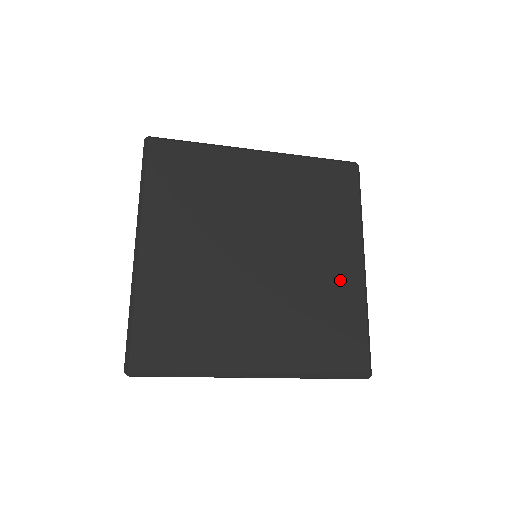
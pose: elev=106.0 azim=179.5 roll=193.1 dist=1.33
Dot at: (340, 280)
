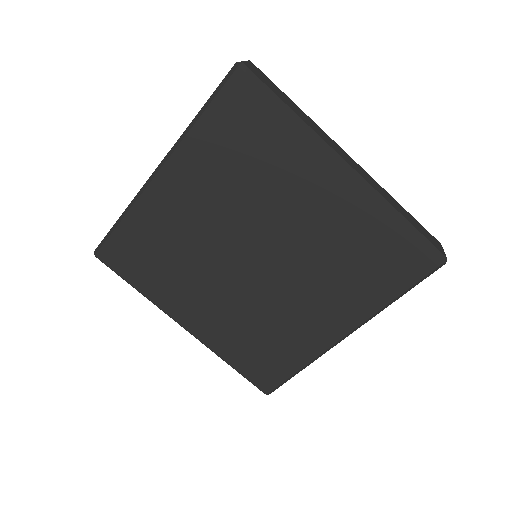
Dot at: (308, 331)
